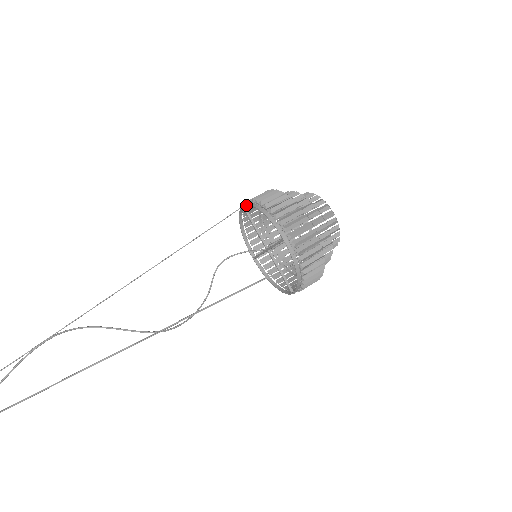
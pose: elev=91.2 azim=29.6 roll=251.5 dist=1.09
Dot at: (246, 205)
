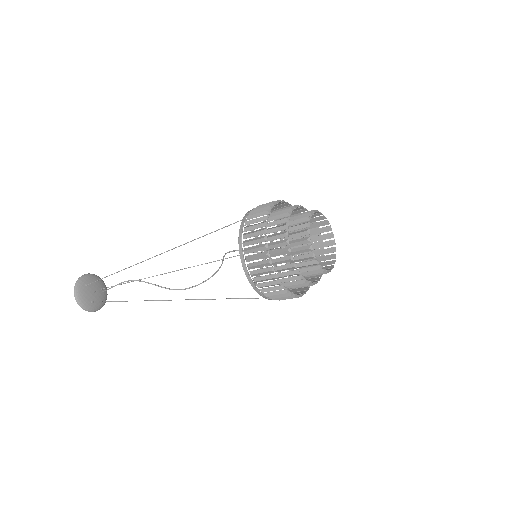
Dot at: (247, 219)
